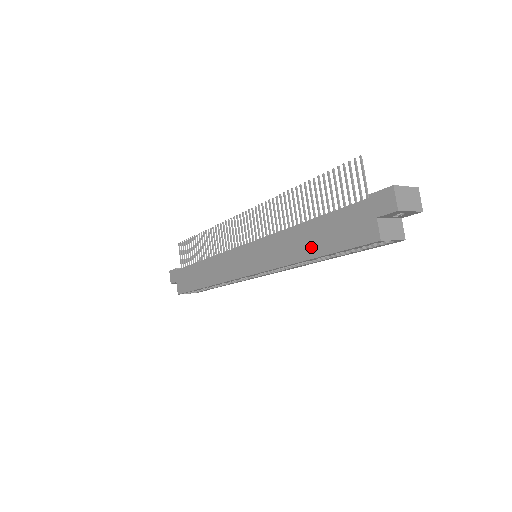
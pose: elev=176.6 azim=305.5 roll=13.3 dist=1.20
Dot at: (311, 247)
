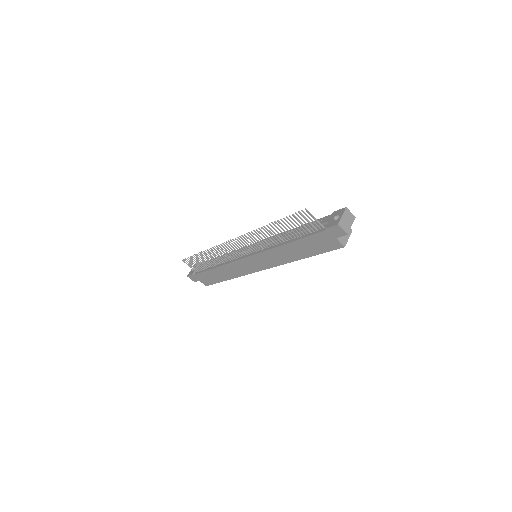
Dot at: (300, 254)
